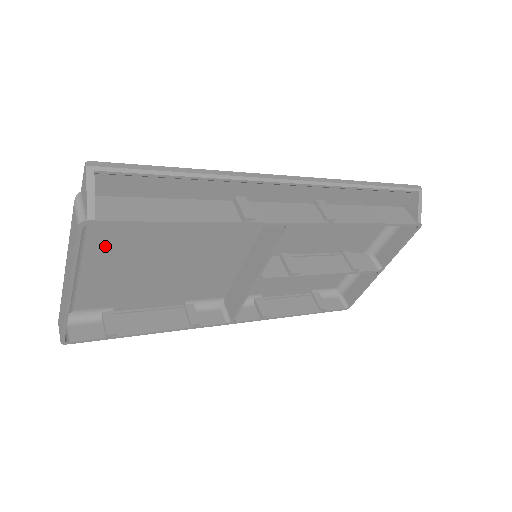
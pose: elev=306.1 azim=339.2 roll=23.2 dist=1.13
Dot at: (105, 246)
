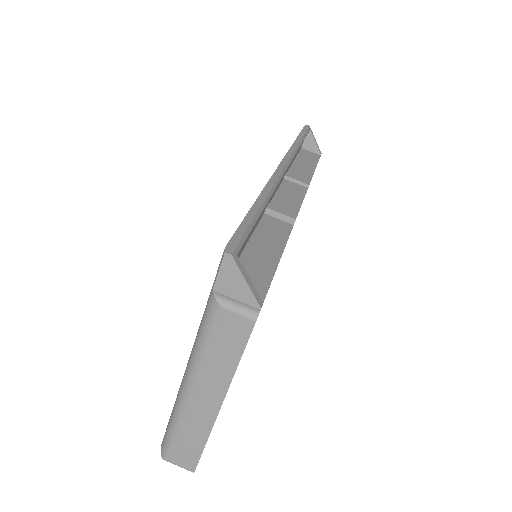
Dot at: occluded
